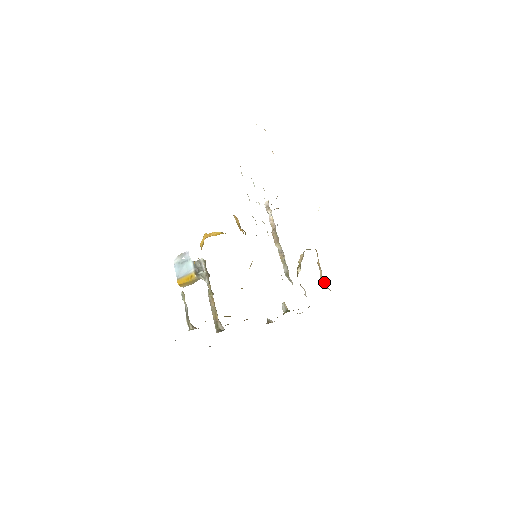
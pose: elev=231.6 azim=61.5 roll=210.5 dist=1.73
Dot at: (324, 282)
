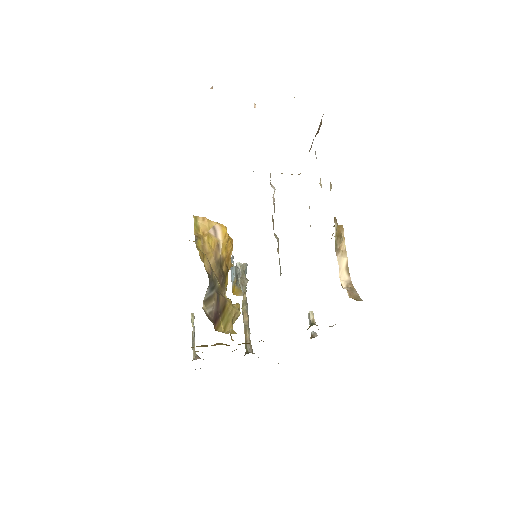
Dot at: occluded
